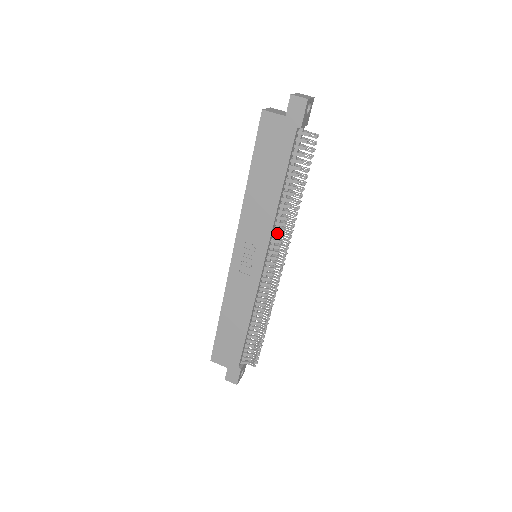
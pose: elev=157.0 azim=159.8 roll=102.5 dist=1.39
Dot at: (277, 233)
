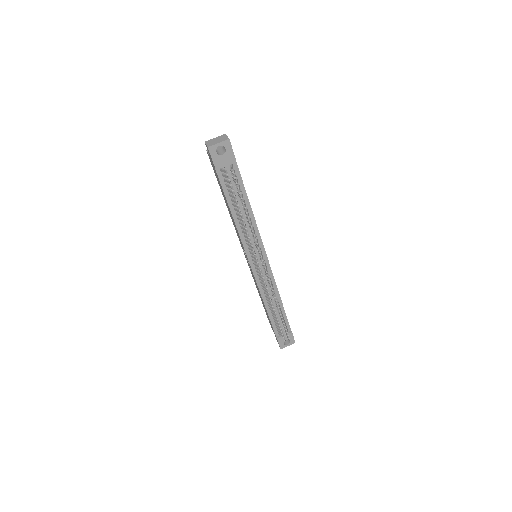
Dot at: (253, 243)
